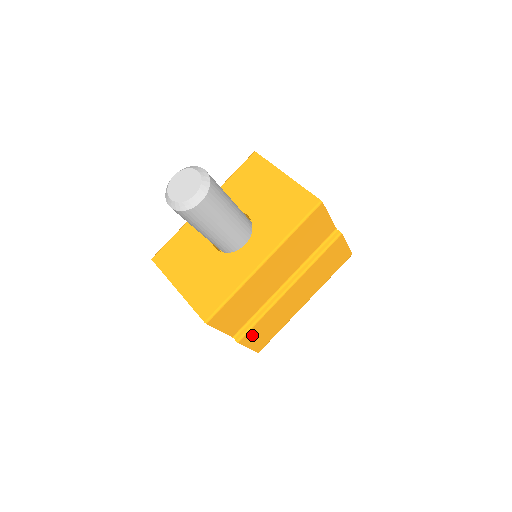
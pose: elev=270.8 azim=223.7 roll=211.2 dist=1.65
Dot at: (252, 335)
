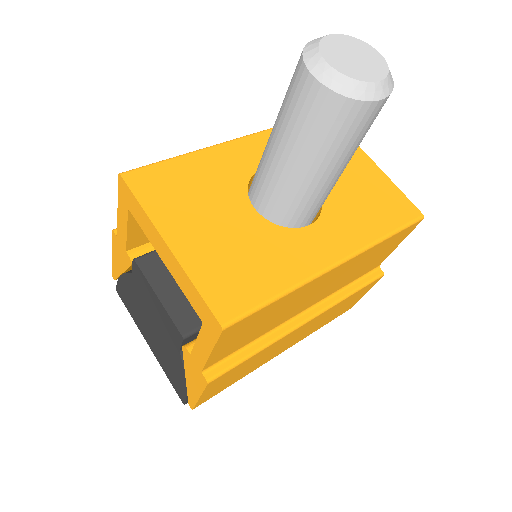
Dot at: (224, 377)
